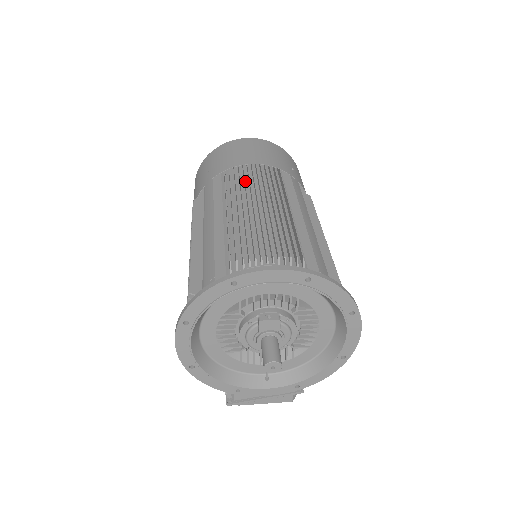
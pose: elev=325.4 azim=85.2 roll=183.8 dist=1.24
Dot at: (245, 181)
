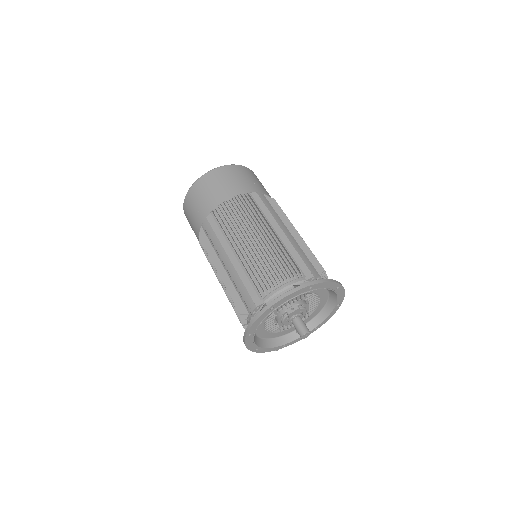
Dot at: (234, 218)
